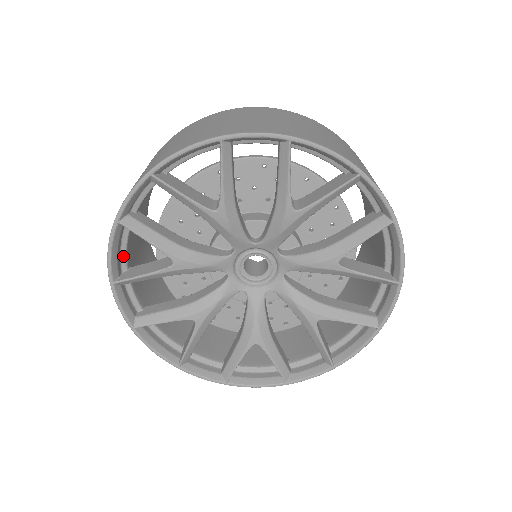
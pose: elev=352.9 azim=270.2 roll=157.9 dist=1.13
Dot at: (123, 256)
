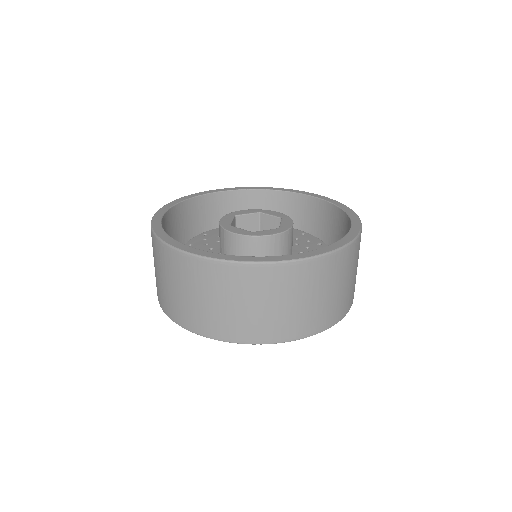
Dot at: occluded
